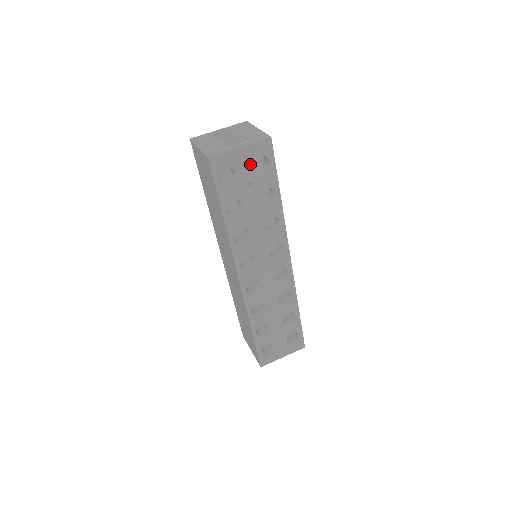
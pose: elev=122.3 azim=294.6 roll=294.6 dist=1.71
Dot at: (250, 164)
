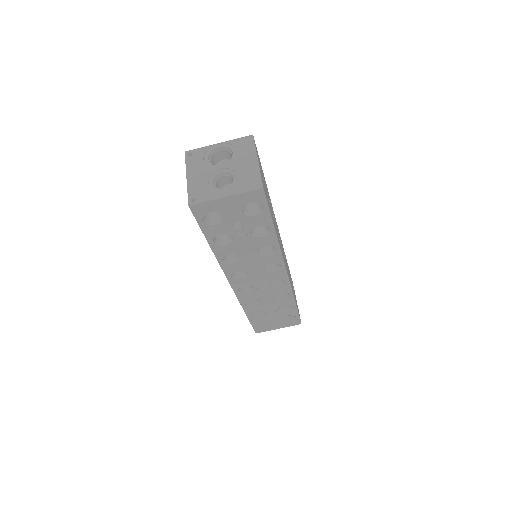
Dot at: (238, 209)
